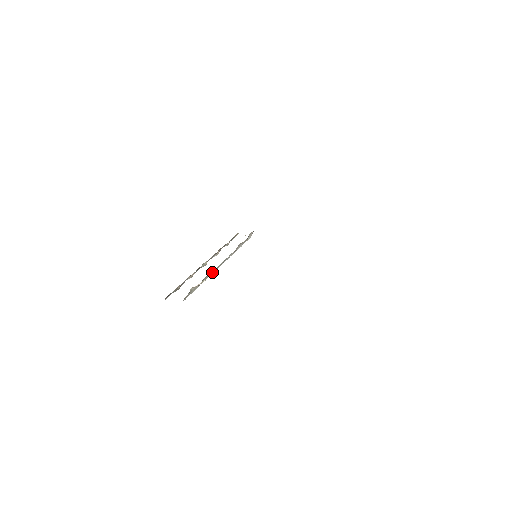
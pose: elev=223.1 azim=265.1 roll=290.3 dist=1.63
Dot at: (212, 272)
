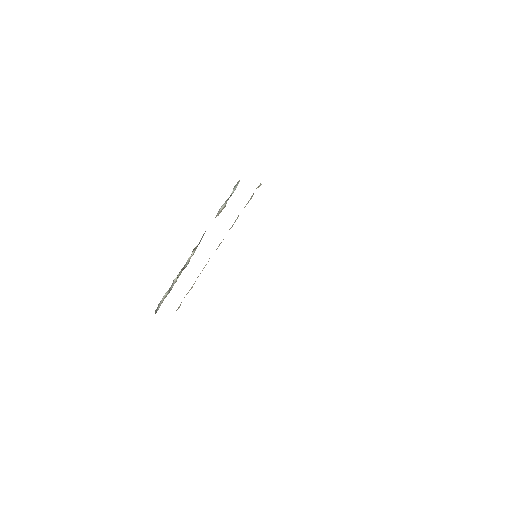
Dot at: occluded
